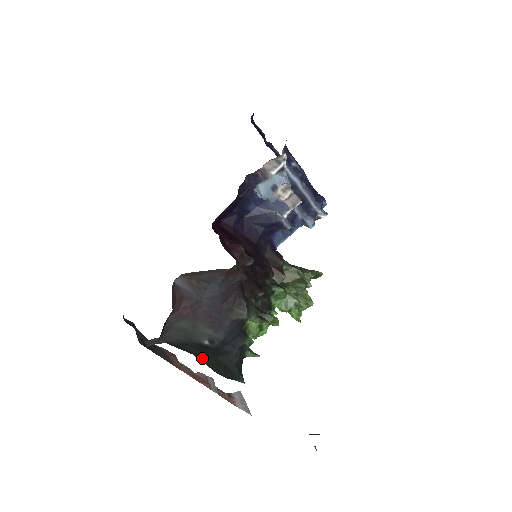
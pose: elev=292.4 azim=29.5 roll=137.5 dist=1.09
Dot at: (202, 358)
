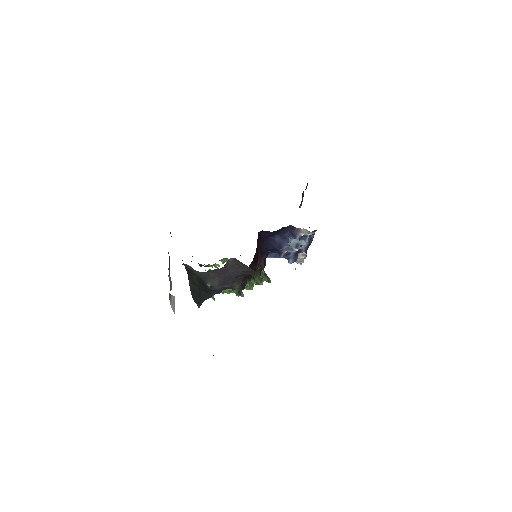
Dot at: (193, 284)
